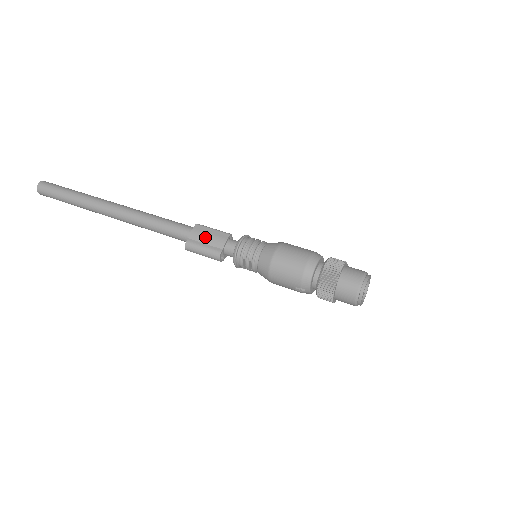
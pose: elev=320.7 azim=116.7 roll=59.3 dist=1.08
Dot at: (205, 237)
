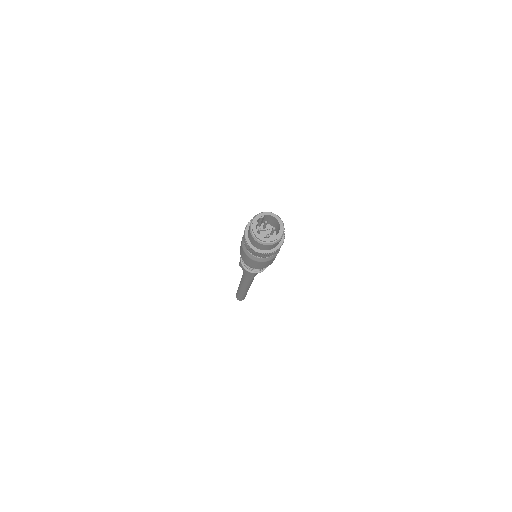
Dot at: occluded
